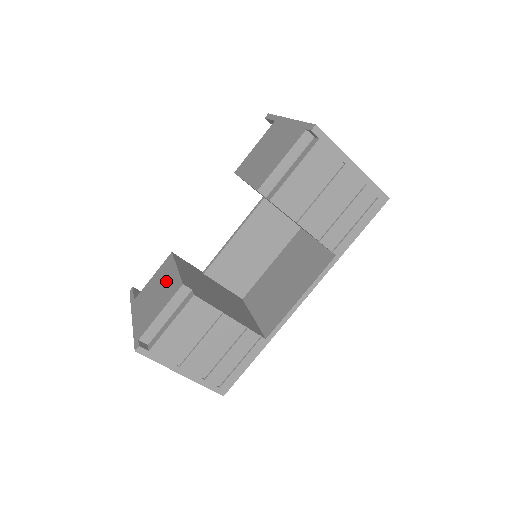
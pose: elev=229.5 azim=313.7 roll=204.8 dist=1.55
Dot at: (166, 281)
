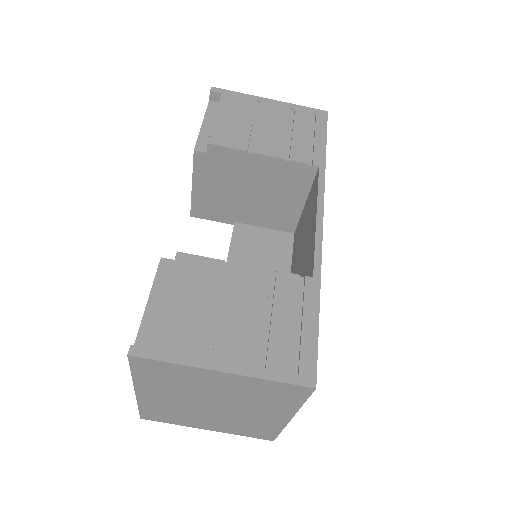
Dot at: occluded
